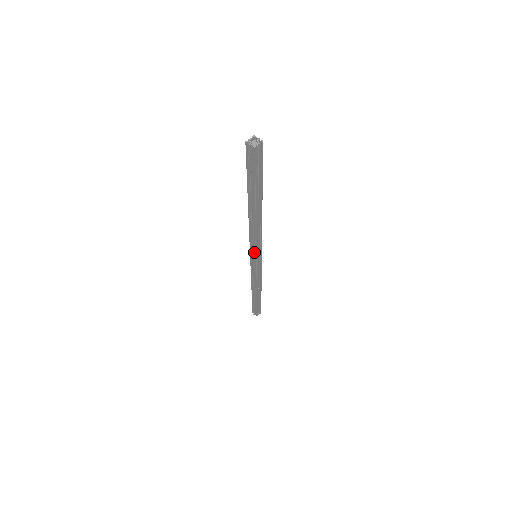
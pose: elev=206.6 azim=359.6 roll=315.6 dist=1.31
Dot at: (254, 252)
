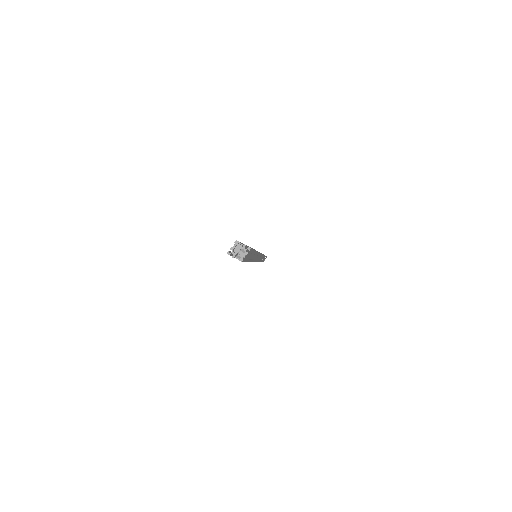
Dot at: occluded
